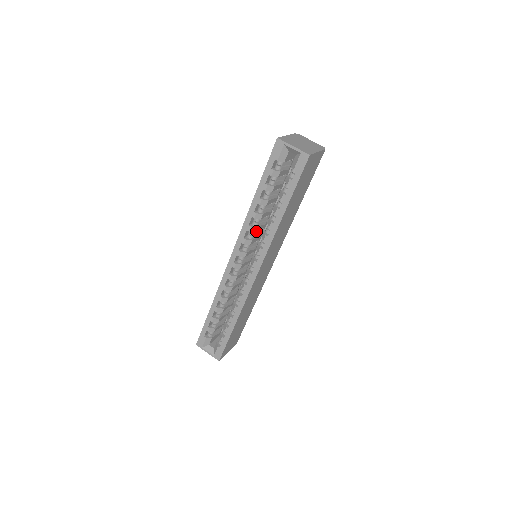
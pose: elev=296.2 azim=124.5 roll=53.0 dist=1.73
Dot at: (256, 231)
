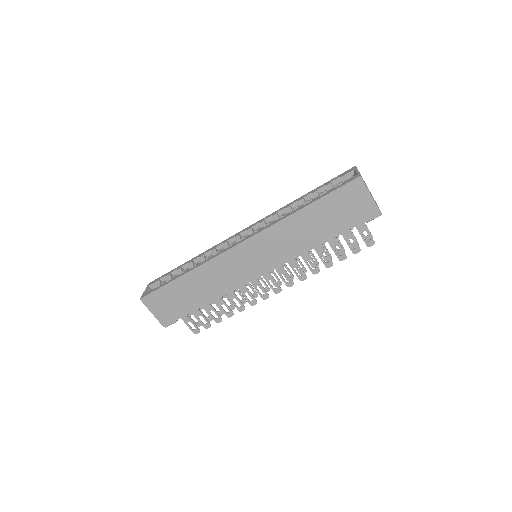
Dot at: occluded
